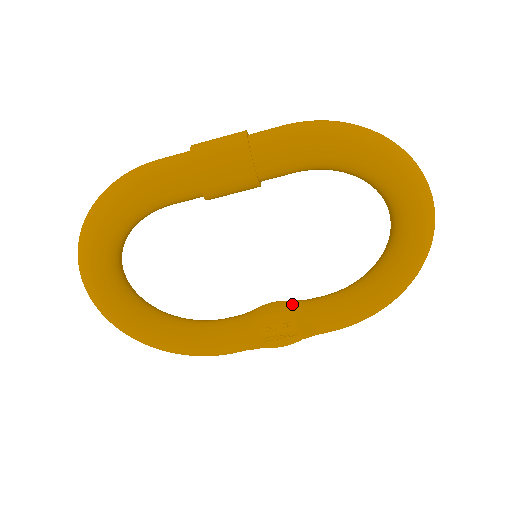
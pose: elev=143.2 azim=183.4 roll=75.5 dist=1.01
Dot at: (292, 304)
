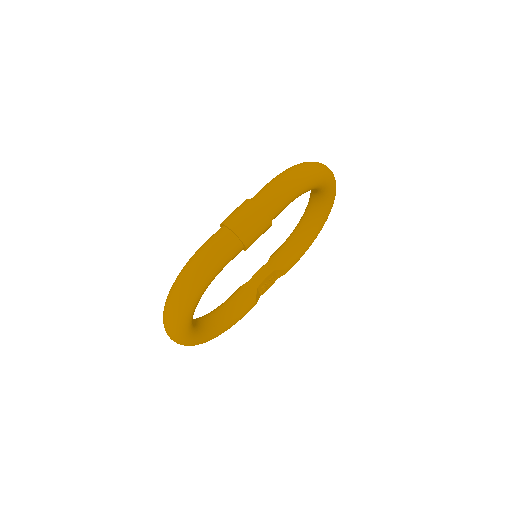
Dot at: (270, 265)
